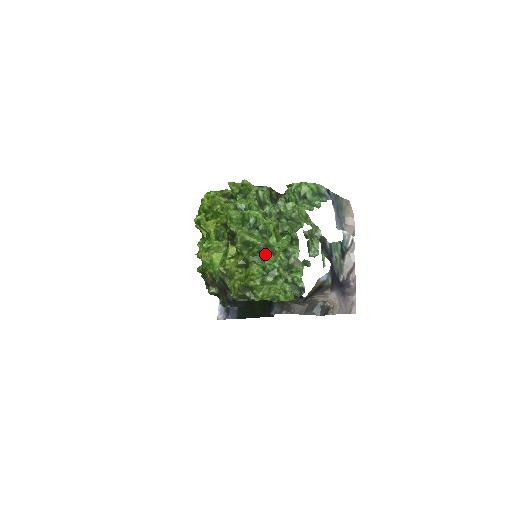
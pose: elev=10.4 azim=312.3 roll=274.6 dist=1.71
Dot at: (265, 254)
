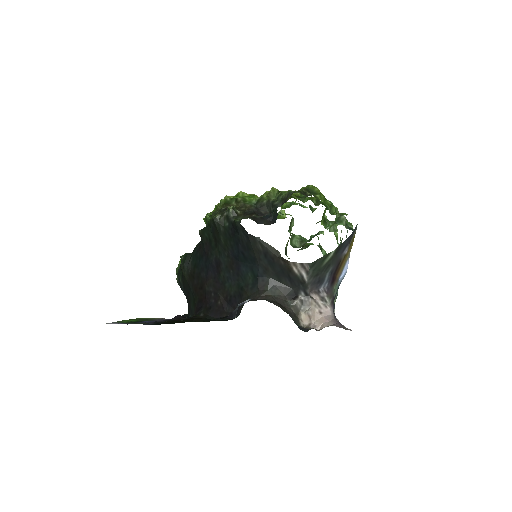
Dot at: occluded
